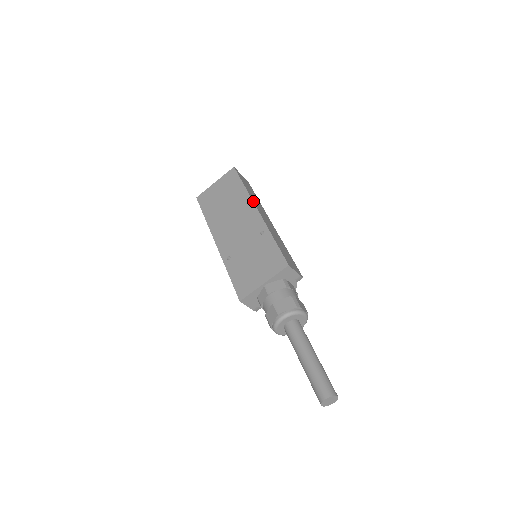
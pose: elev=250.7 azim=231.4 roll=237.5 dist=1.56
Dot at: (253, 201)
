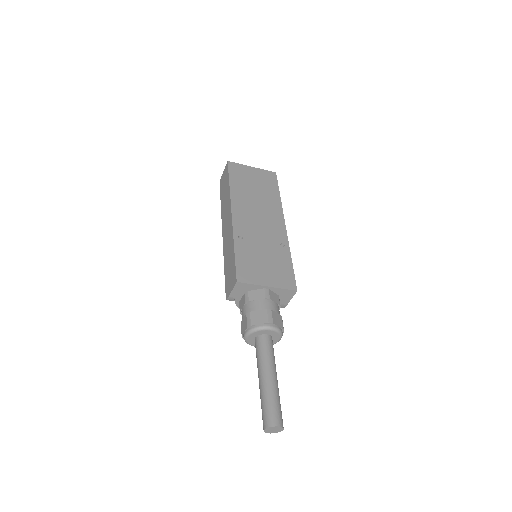
Dot at: (283, 214)
